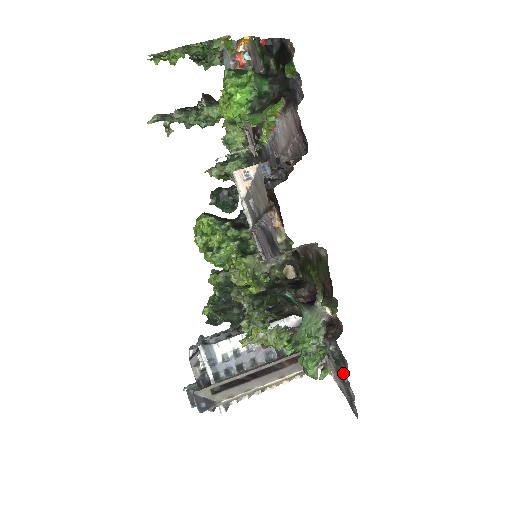
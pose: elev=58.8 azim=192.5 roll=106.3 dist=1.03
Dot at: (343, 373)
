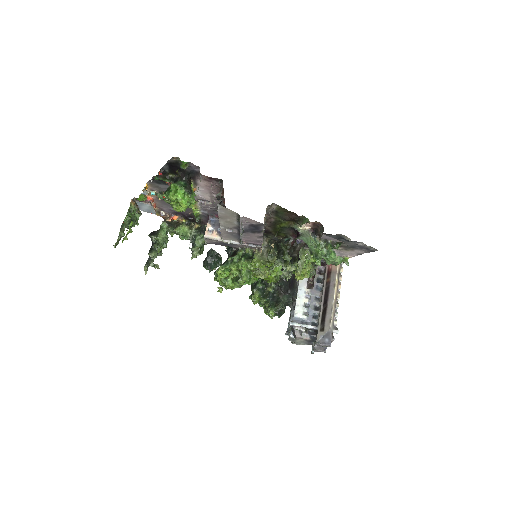
Dot at: (347, 243)
